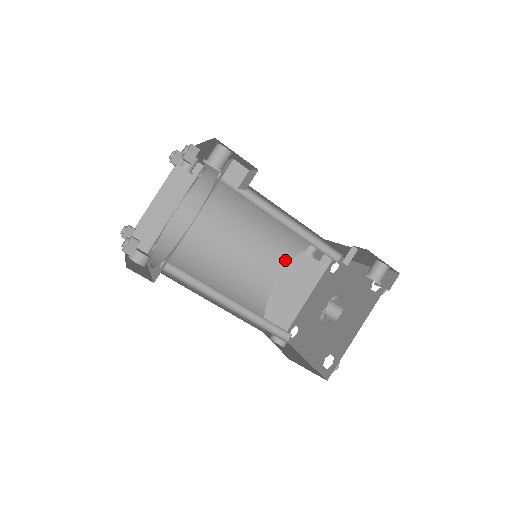
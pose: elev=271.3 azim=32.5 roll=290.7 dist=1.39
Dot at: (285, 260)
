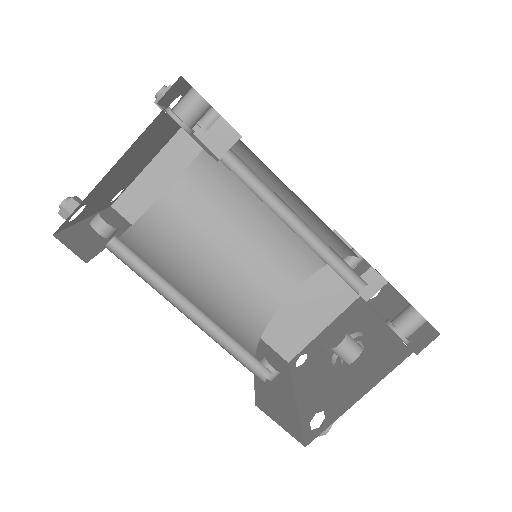
Dot at: (309, 268)
